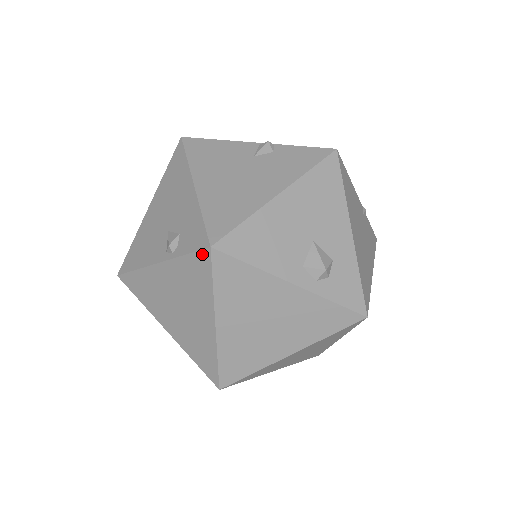
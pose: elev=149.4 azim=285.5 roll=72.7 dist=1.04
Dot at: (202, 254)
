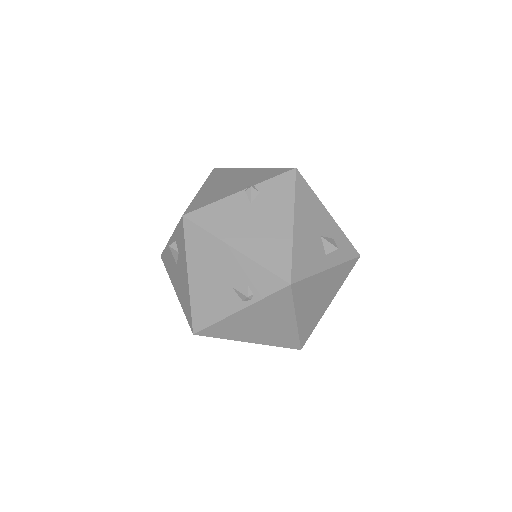
Dot at: (283, 291)
